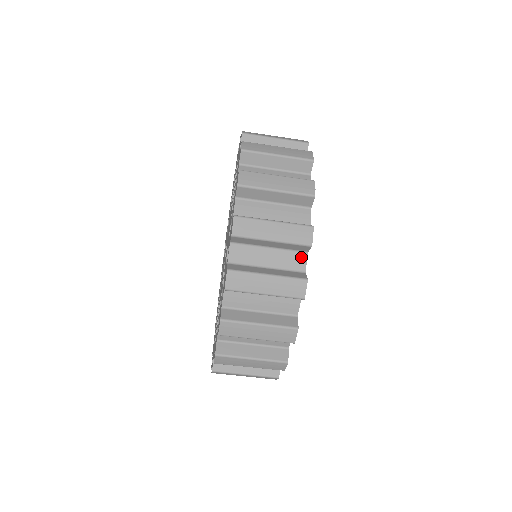
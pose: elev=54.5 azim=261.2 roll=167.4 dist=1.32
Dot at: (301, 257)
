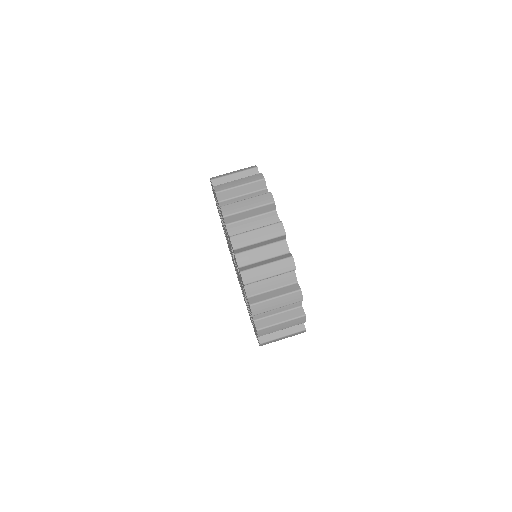
Dot at: occluded
